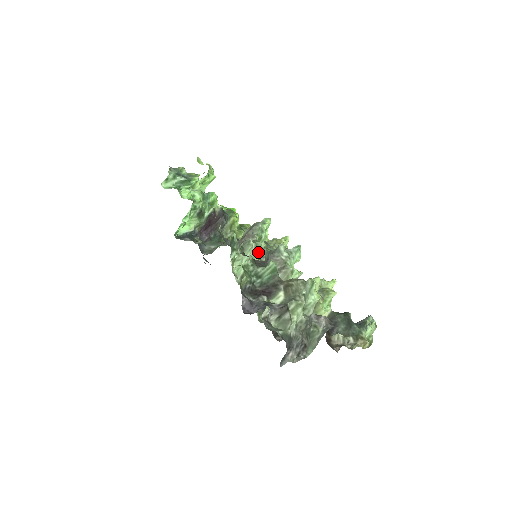
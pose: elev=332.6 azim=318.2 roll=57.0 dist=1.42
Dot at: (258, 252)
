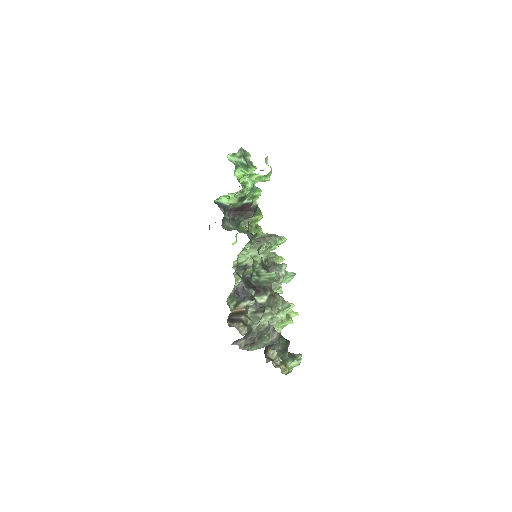
Dot at: (263, 256)
